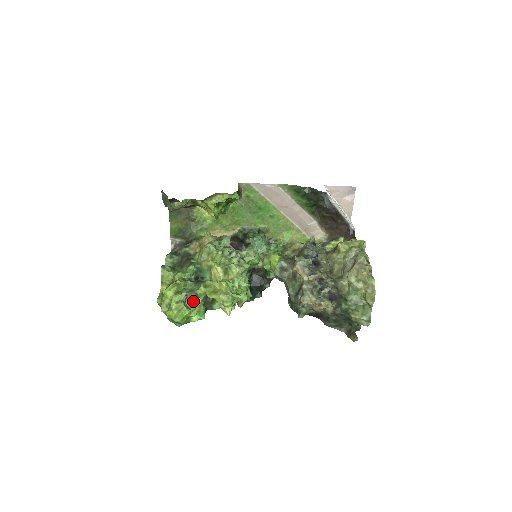
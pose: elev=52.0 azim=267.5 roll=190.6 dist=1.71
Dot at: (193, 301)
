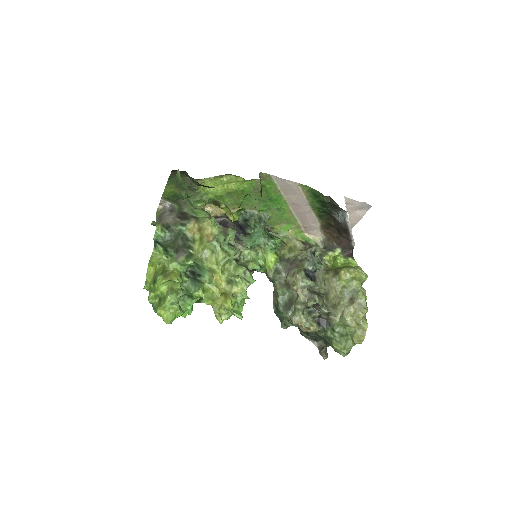
Dot at: (185, 299)
